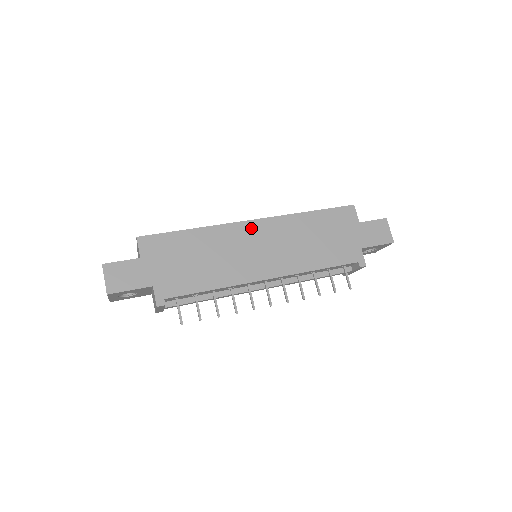
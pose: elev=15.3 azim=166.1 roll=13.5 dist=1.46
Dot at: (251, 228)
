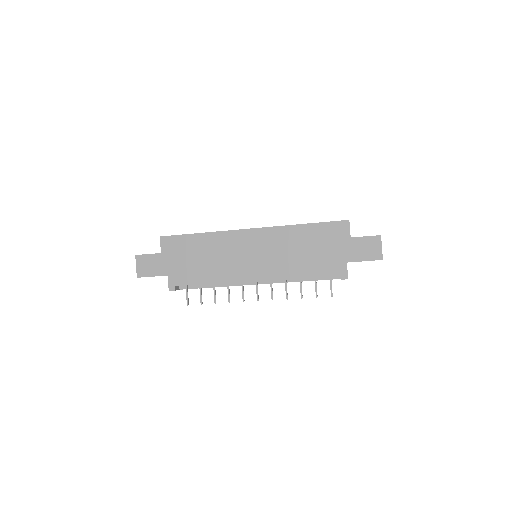
Dot at: (248, 236)
